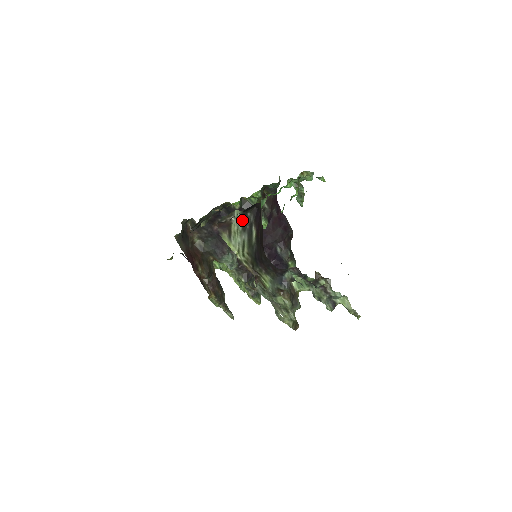
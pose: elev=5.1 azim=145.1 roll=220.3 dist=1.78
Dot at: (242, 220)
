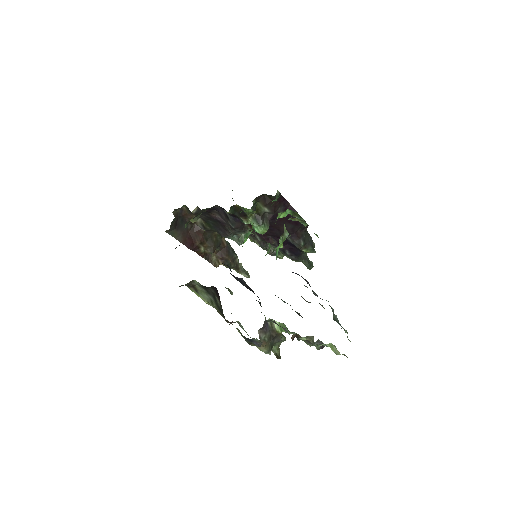
Dot at: (204, 288)
